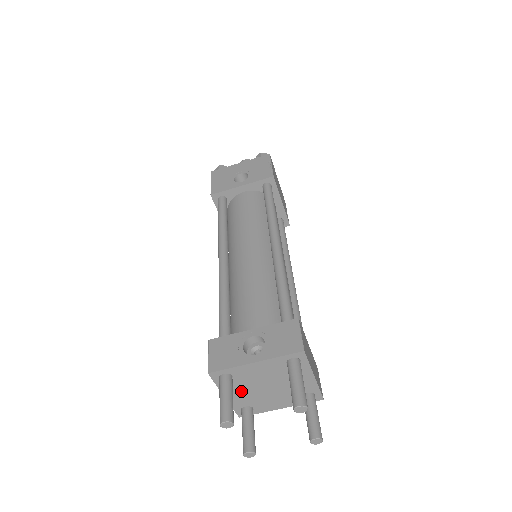
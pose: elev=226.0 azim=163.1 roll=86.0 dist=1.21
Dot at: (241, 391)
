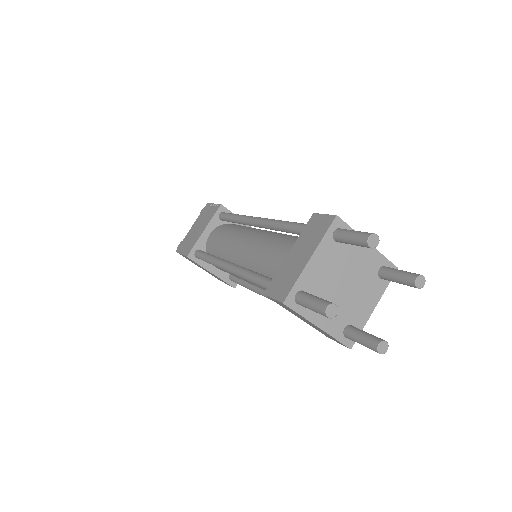
Dot at: (326, 266)
